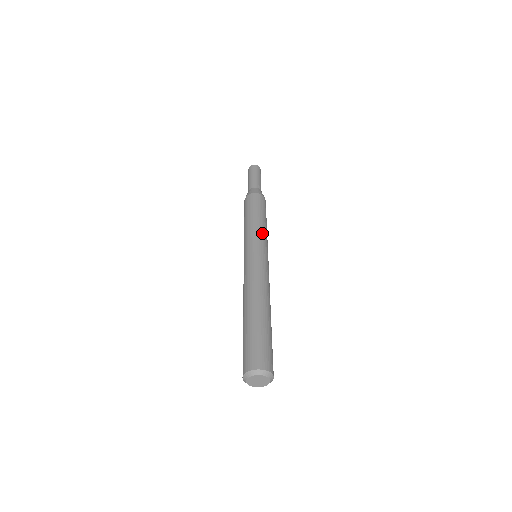
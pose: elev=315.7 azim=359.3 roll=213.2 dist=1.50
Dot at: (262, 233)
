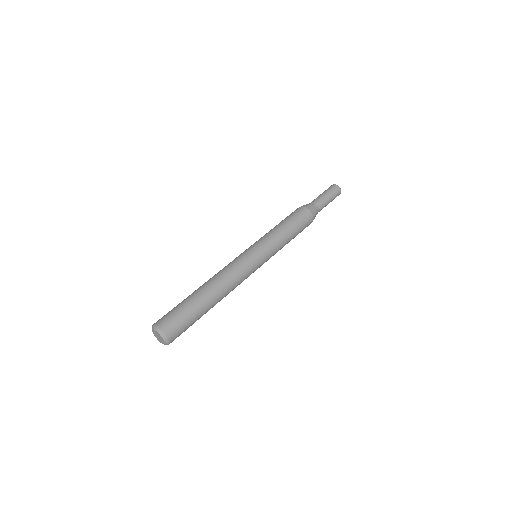
Dot at: (268, 236)
